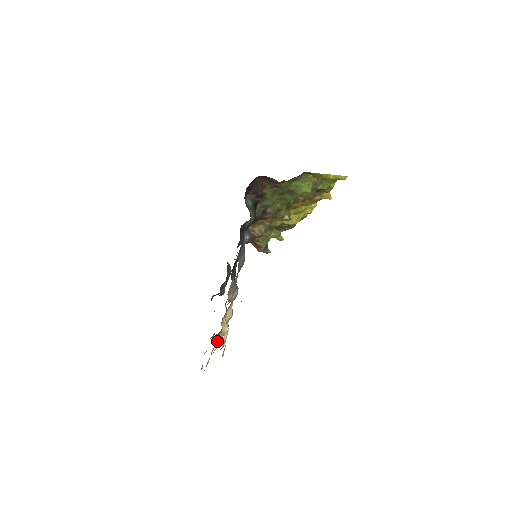
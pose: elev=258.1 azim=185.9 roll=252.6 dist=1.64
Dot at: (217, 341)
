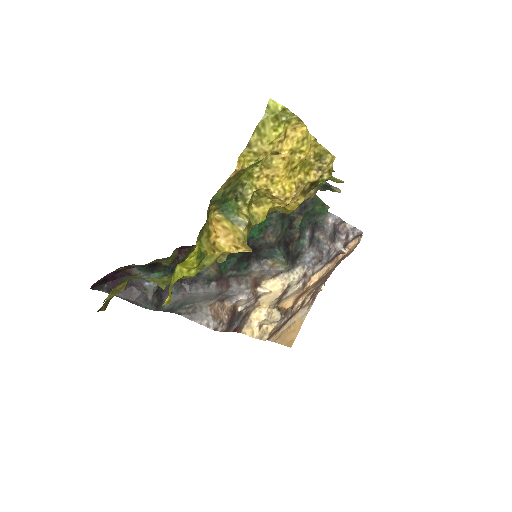
Dot at: (284, 305)
